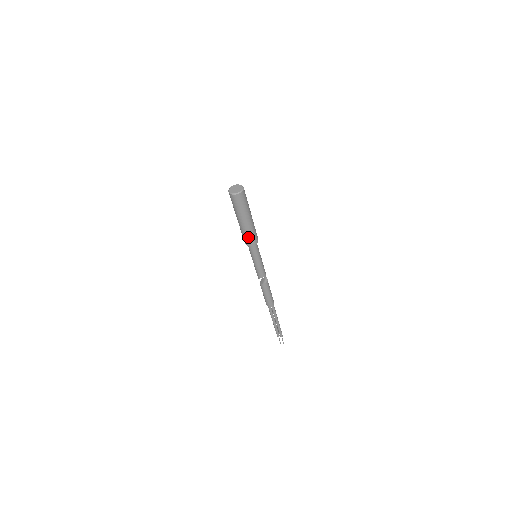
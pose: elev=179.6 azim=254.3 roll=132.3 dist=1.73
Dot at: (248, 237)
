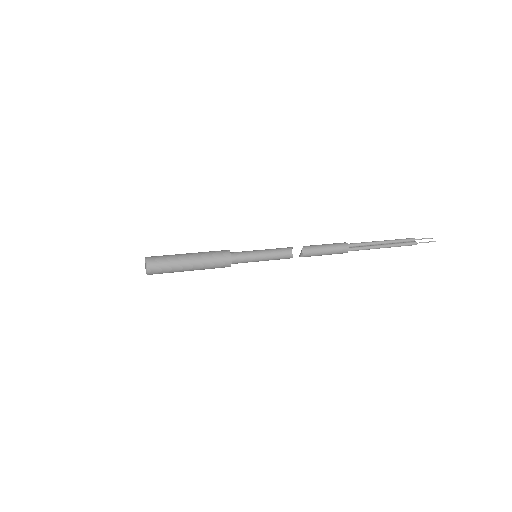
Dot at: occluded
